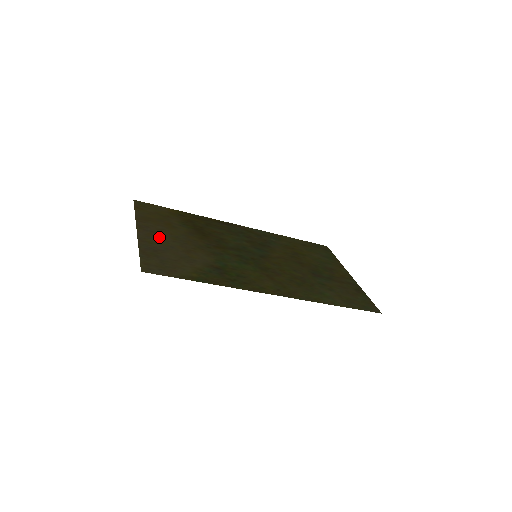
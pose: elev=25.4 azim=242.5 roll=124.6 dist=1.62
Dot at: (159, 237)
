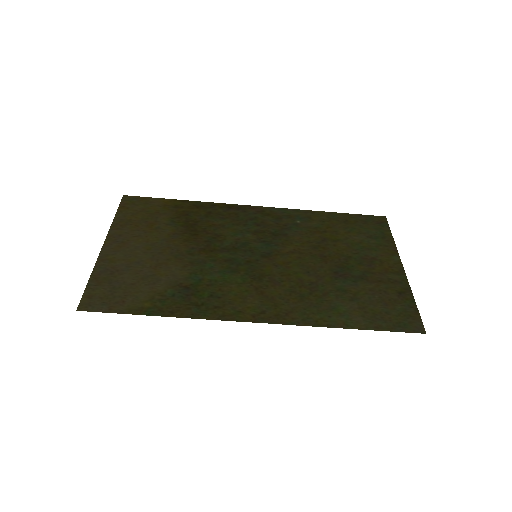
Dot at: (128, 249)
